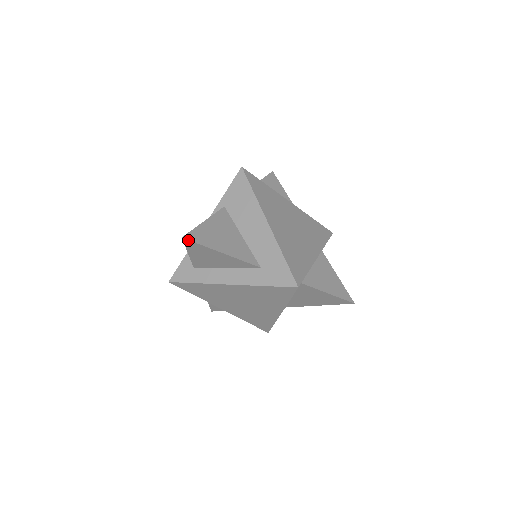
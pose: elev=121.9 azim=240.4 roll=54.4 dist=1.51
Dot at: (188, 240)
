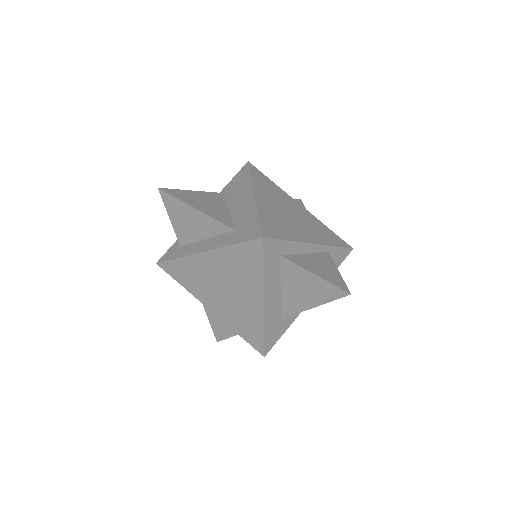
Dot at: (163, 191)
